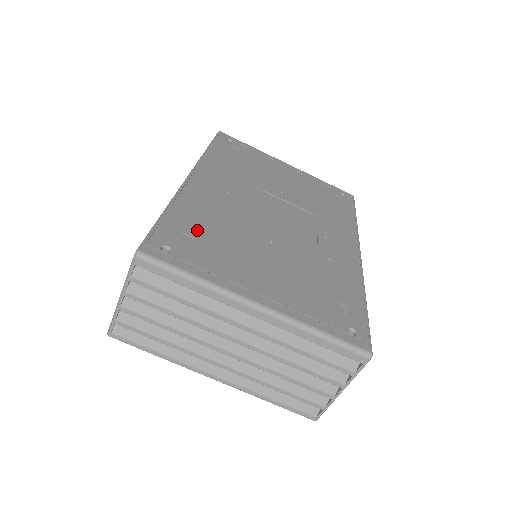
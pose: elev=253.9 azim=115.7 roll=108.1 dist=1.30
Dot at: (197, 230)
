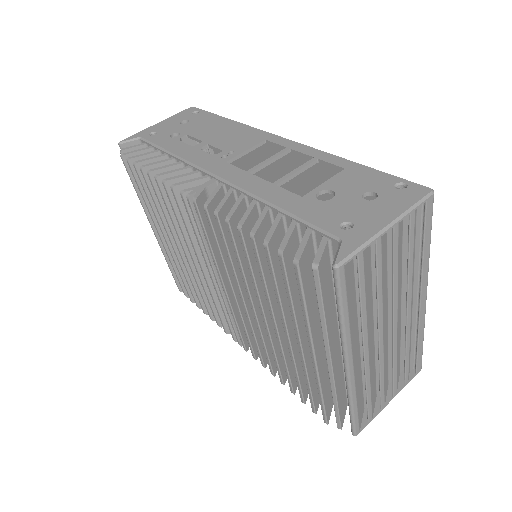
Dot at: occluded
